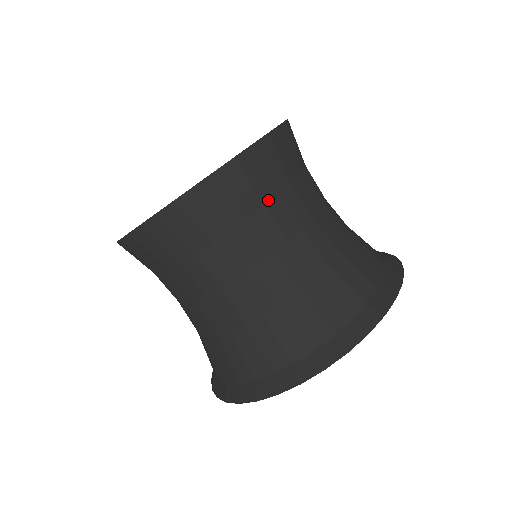
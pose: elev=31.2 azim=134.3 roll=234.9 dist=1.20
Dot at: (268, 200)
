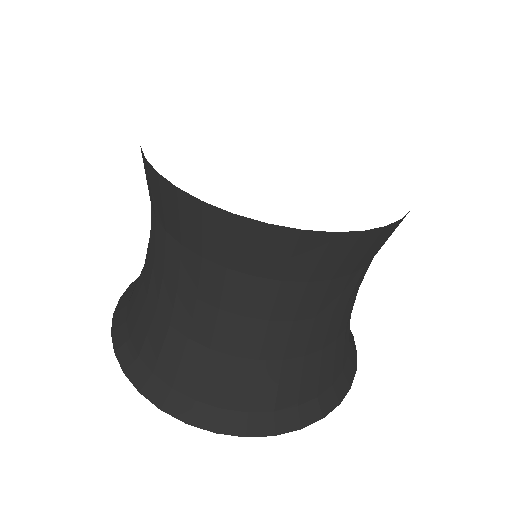
Dot at: occluded
